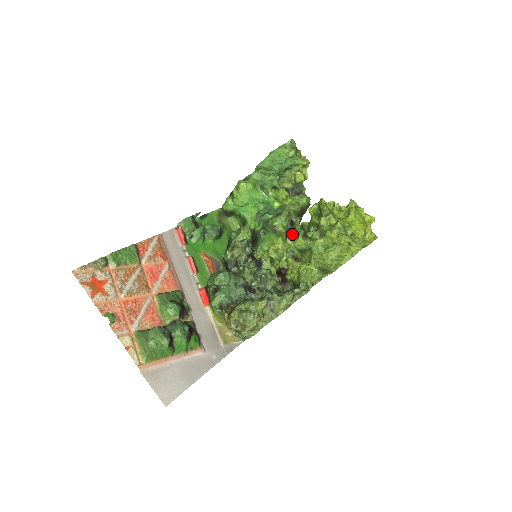
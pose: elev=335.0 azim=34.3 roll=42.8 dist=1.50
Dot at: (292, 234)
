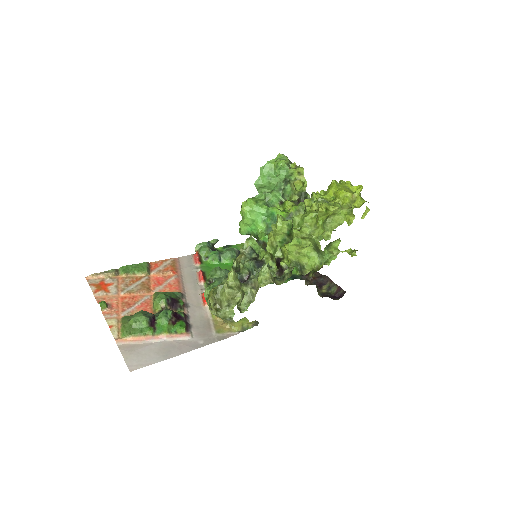
Dot at: (276, 221)
